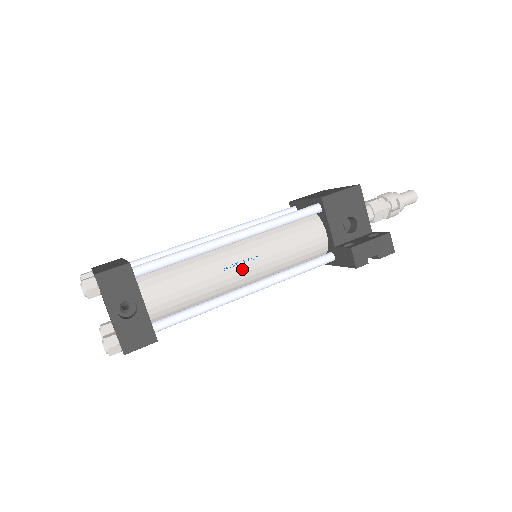
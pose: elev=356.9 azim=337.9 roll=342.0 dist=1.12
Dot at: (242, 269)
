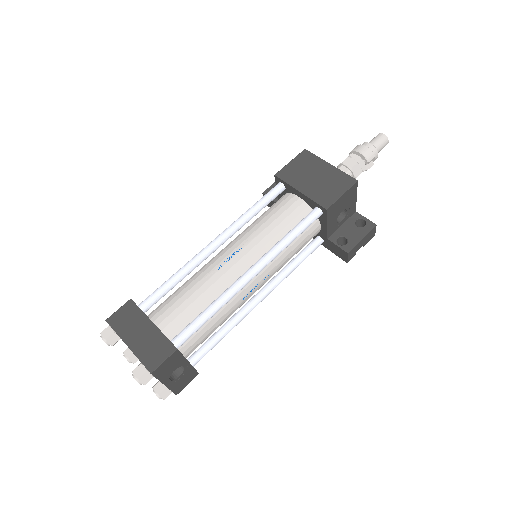
Dot at: (256, 290)
